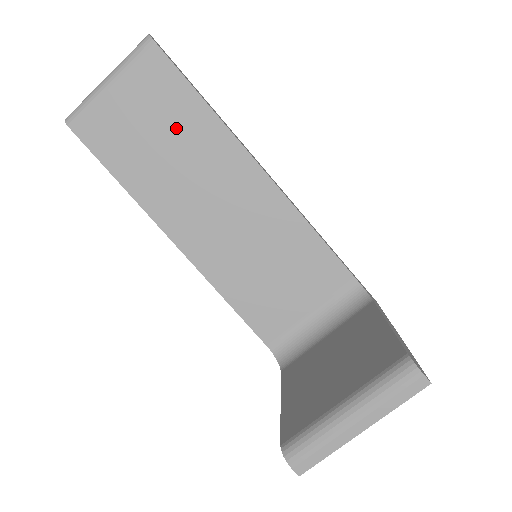
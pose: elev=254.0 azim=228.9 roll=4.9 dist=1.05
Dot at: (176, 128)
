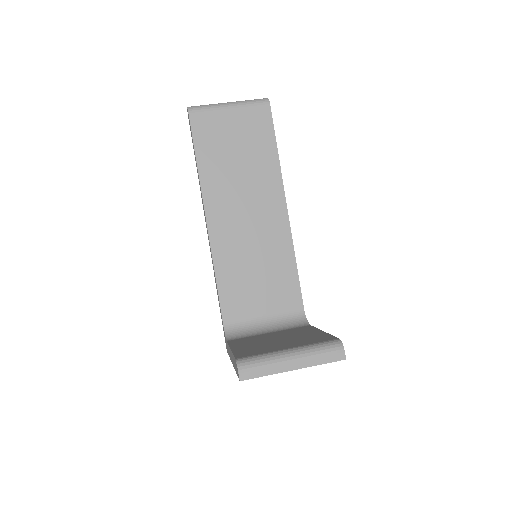
Dot at: (252, 155)
